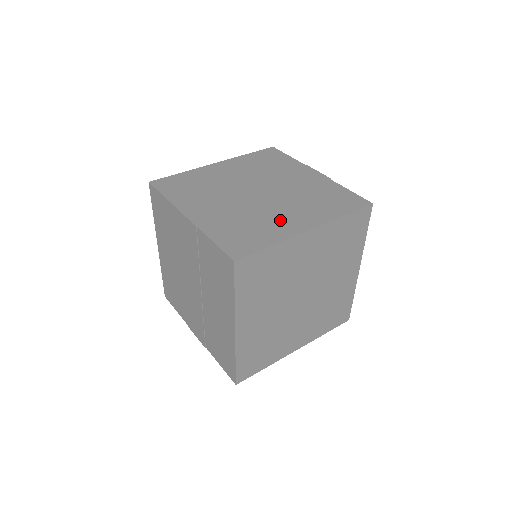
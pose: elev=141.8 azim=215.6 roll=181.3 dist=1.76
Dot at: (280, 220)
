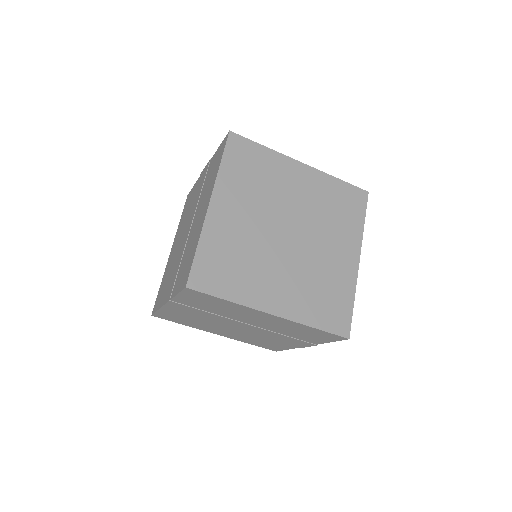
Dot at: occluded
